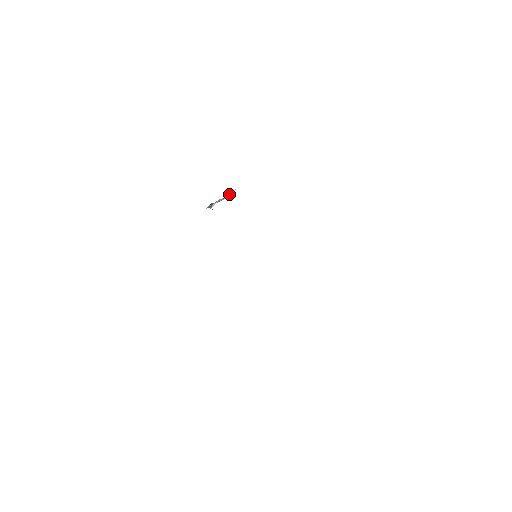
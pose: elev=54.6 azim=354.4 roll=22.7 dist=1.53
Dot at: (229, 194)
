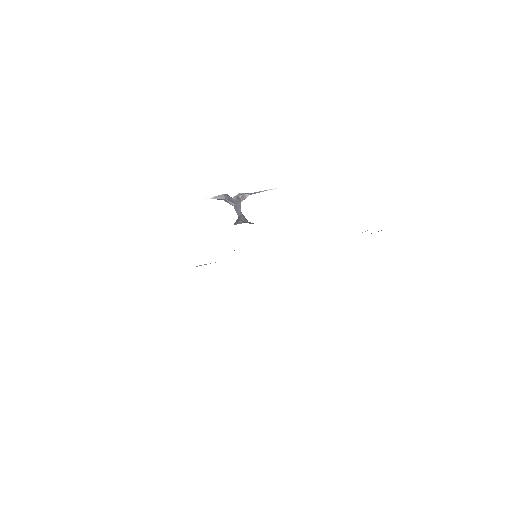
Dot at: (263, 191)
